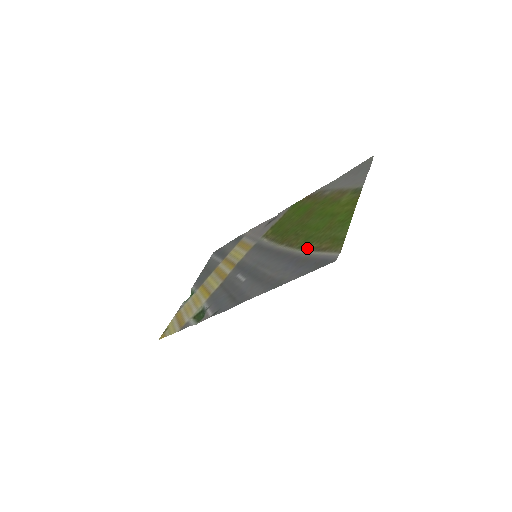
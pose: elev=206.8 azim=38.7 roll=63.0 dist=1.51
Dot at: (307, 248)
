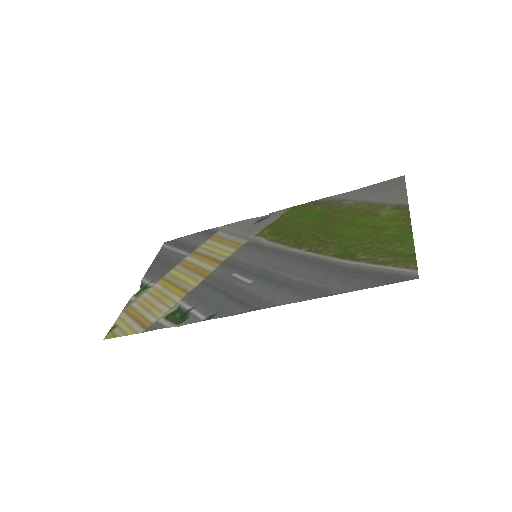
Dot at: (352, 258)
